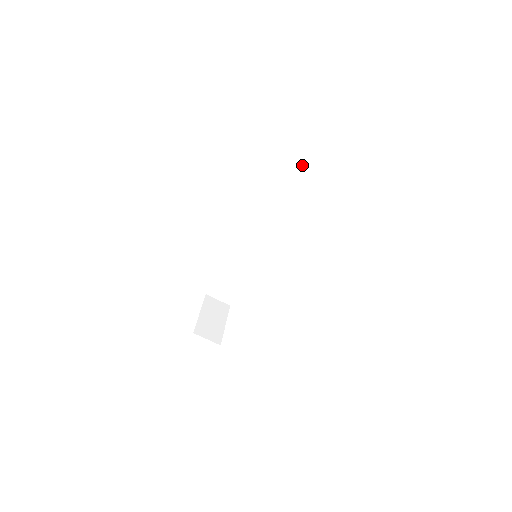
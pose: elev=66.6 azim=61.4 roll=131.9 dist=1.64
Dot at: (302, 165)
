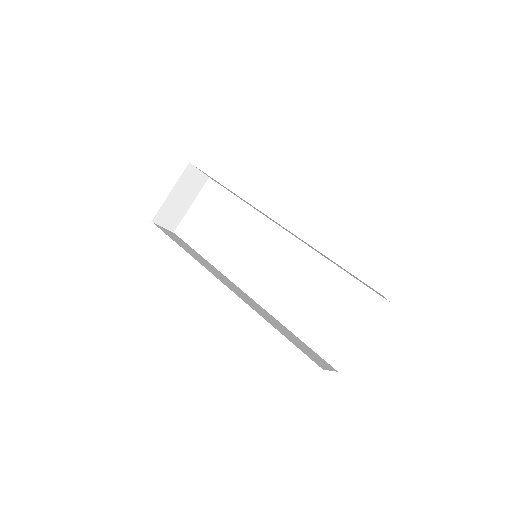
Dot at: occluded
